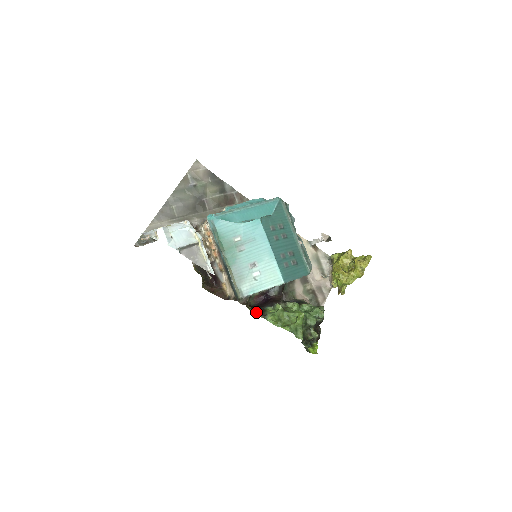
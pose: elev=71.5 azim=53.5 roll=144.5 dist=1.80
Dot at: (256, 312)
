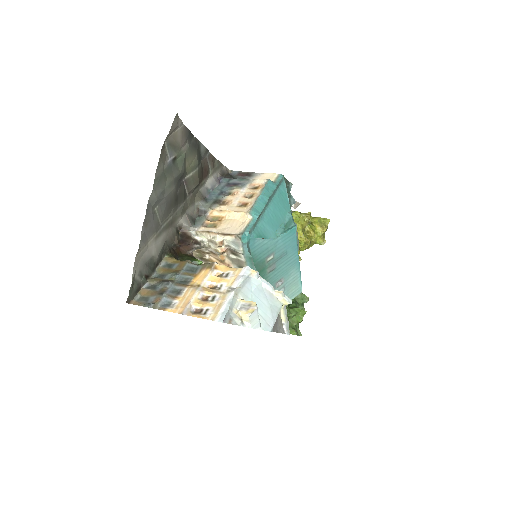
Dot at: occluded
